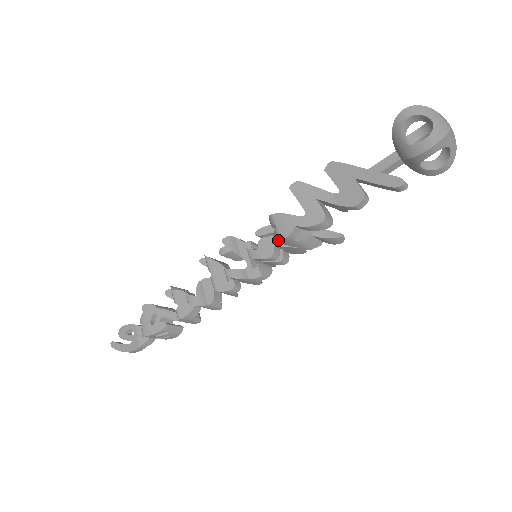
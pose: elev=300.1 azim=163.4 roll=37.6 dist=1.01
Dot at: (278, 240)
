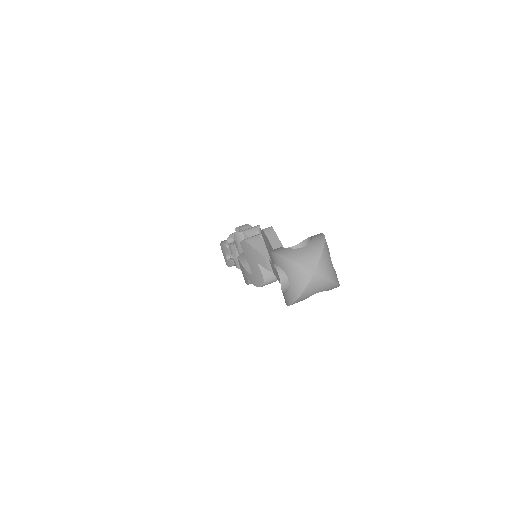
Dot at: occluded
